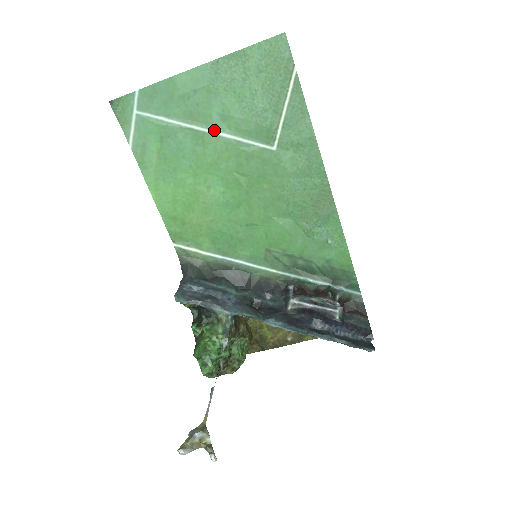
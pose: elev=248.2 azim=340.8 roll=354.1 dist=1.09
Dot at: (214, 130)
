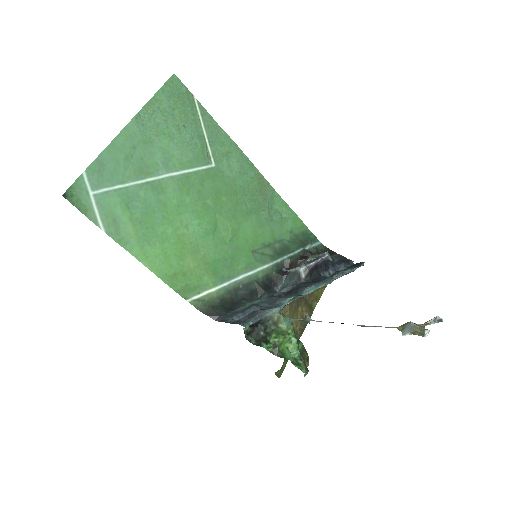
Dot at: (165, 174)
